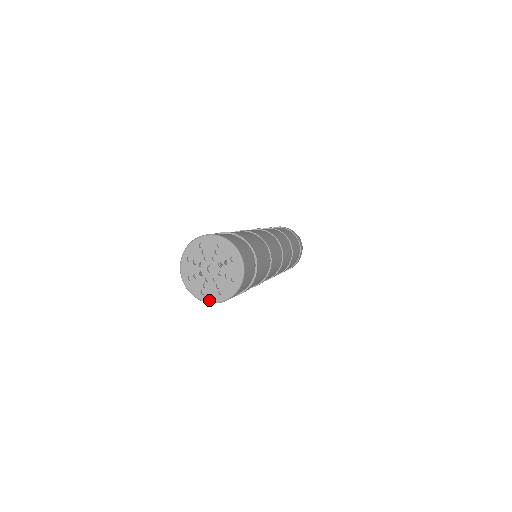
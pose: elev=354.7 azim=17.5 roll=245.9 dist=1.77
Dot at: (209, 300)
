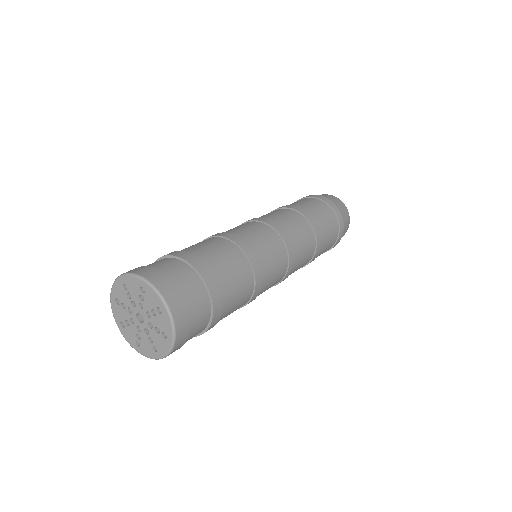
Dot at: (164, 352)
